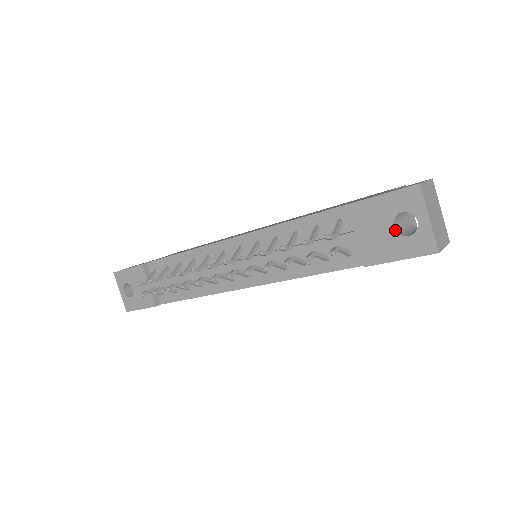
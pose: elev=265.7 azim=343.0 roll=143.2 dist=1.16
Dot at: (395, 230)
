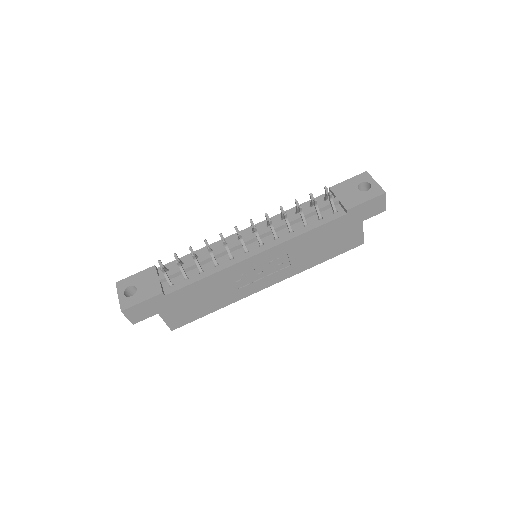
Dot at: occluded
